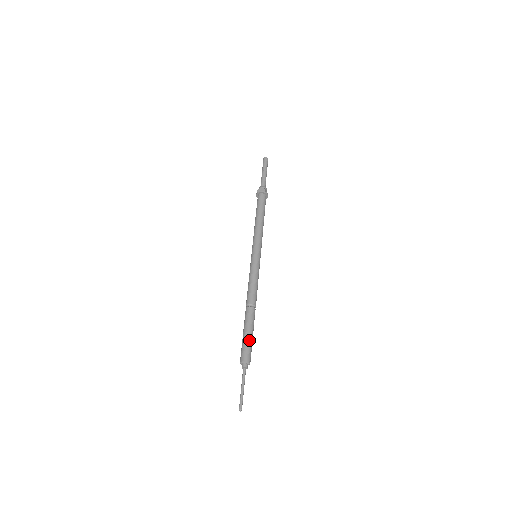
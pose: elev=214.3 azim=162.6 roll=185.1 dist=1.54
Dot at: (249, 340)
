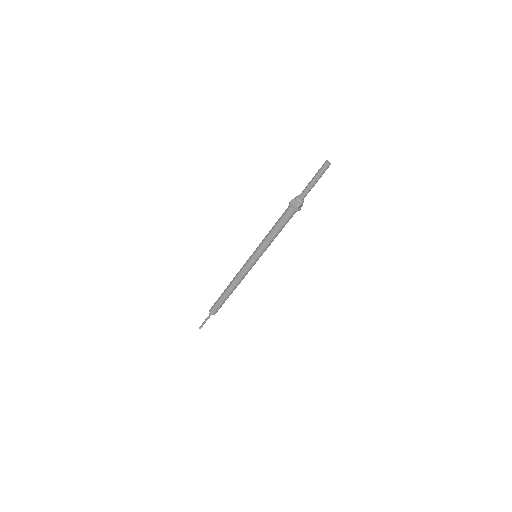
Dot at: (219, 306)
